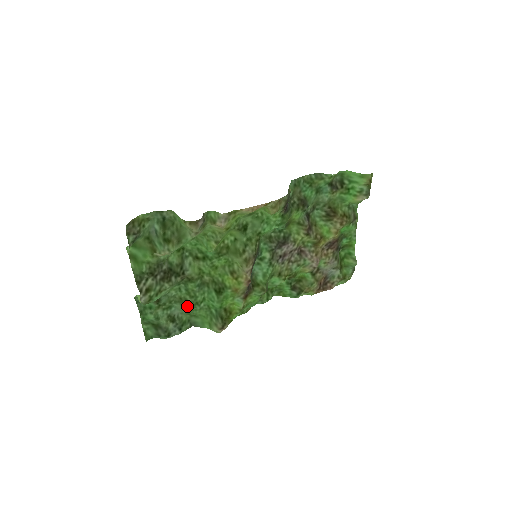
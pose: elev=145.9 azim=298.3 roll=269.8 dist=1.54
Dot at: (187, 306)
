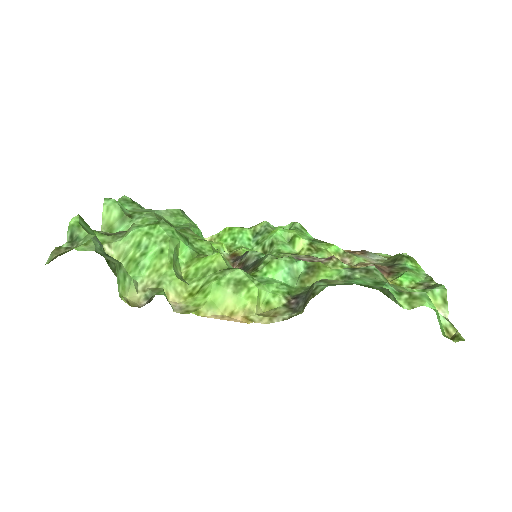
Dot at: (168, 222)
